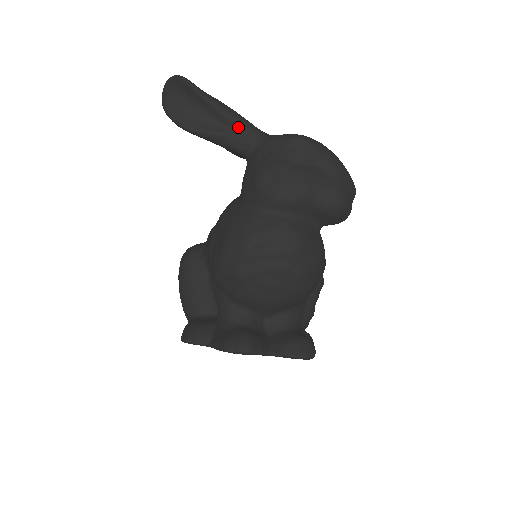
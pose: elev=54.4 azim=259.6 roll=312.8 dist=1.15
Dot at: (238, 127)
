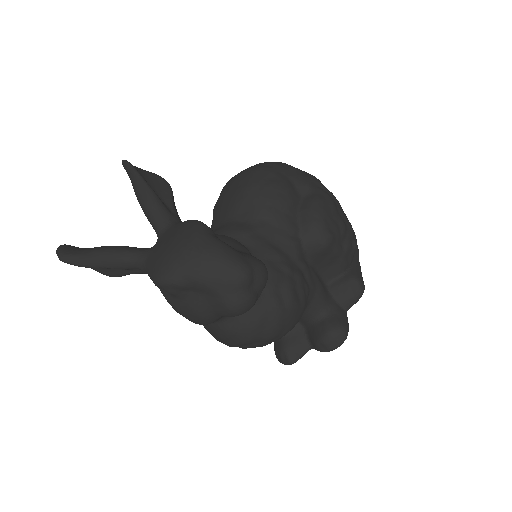
Dot at: (124, 269)
